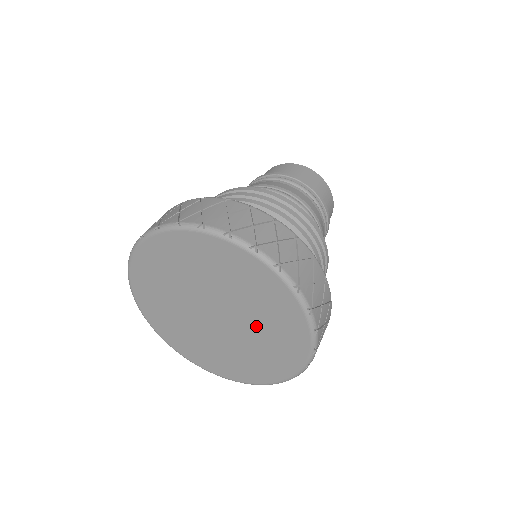
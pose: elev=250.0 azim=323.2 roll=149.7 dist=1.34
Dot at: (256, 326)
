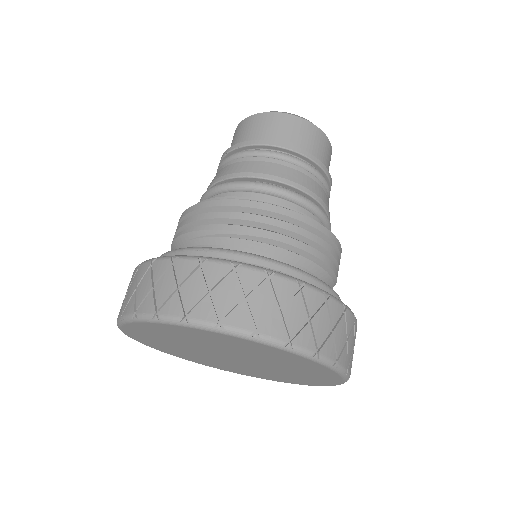
Dot at: (281, 369)
